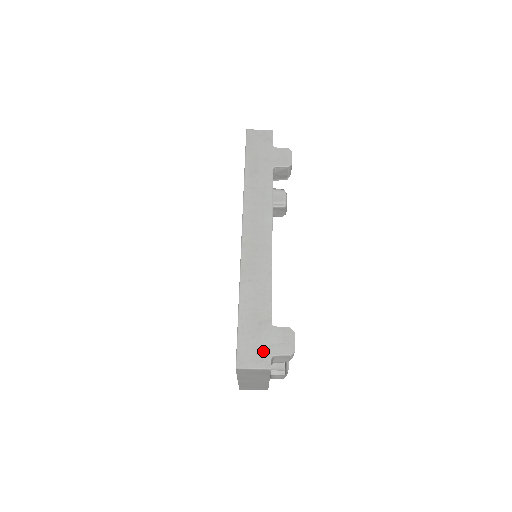
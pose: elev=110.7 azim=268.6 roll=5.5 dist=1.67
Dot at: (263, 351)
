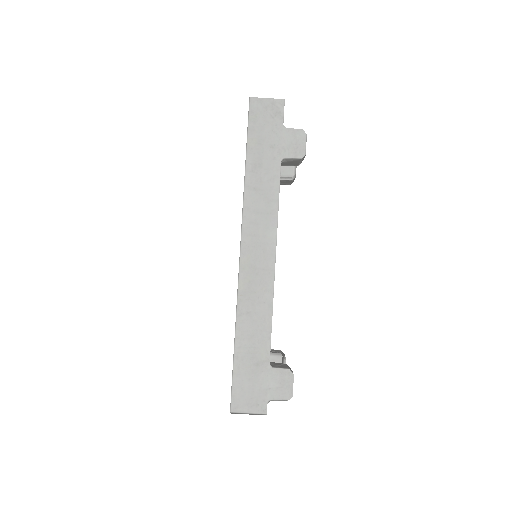
Dot at: (259, 395)
